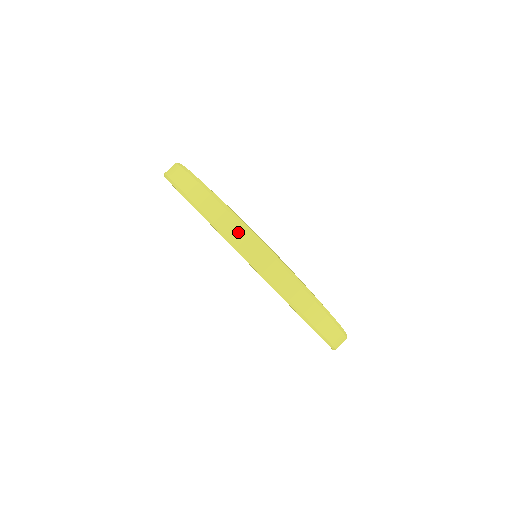
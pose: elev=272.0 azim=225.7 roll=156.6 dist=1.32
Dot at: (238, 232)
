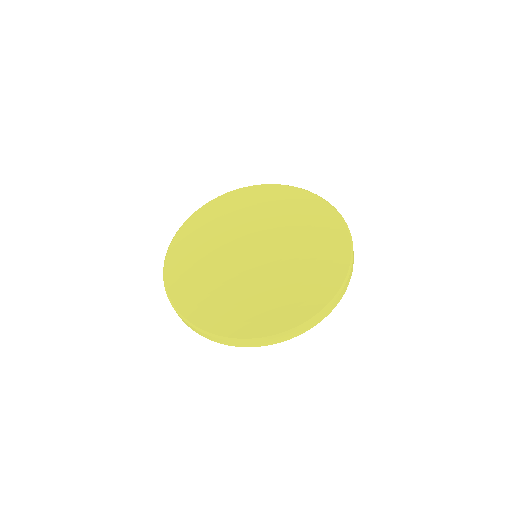
Dot at: occluded
